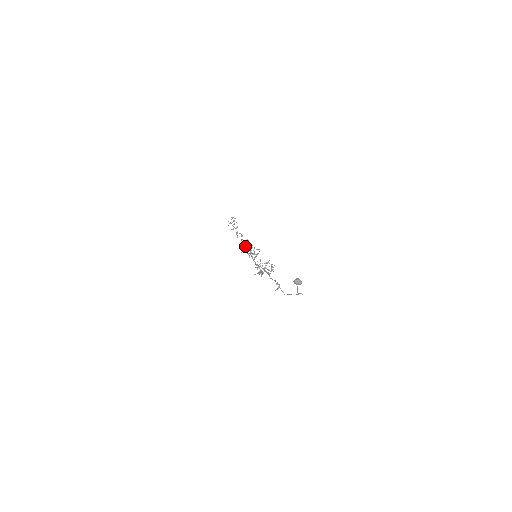
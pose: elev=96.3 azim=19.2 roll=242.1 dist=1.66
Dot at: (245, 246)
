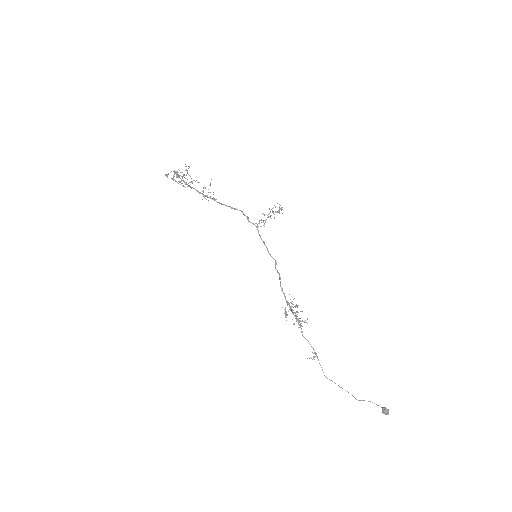
Dot at: (221, 203)
